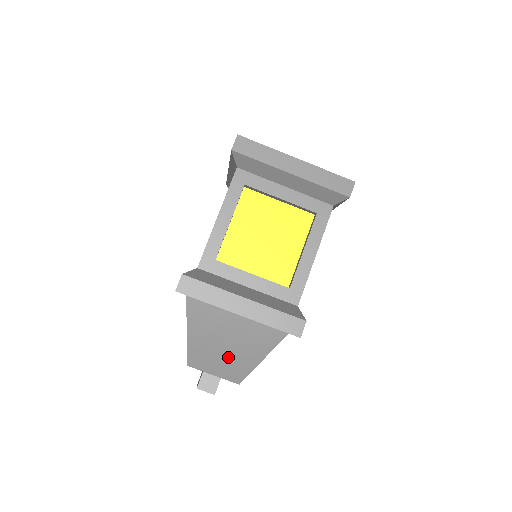
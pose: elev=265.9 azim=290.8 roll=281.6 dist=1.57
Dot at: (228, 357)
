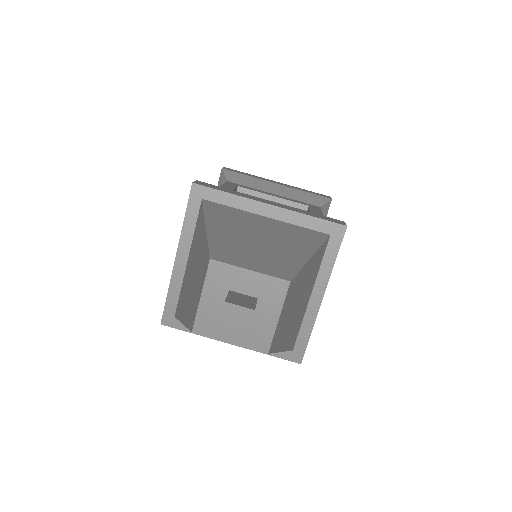
Dot at: (266, 252)
